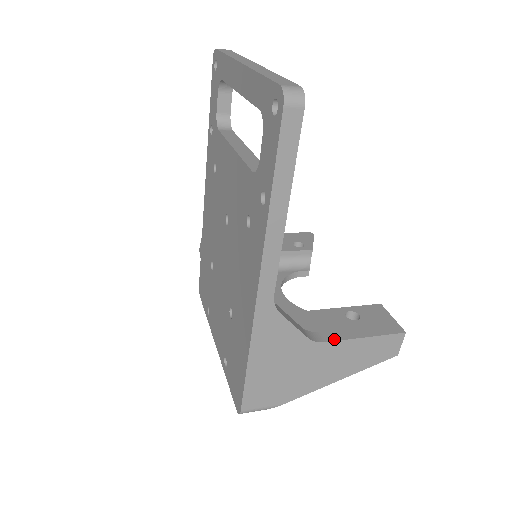
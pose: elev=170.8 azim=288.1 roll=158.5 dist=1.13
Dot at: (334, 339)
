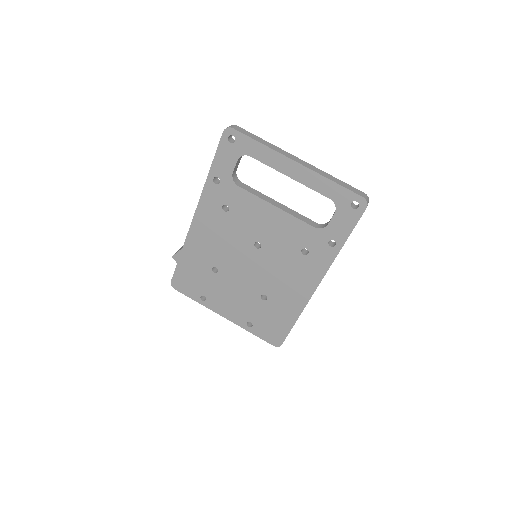
Dot at: occluded
